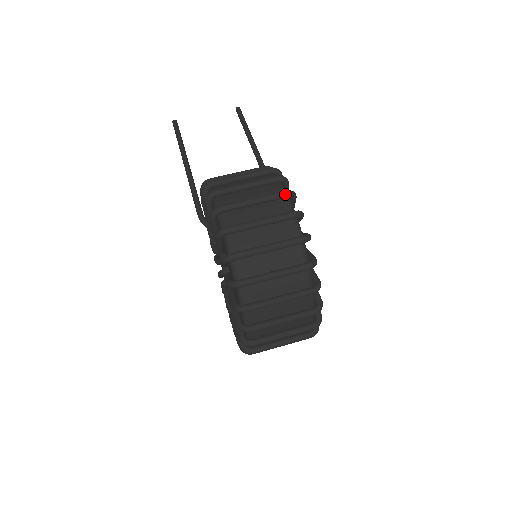
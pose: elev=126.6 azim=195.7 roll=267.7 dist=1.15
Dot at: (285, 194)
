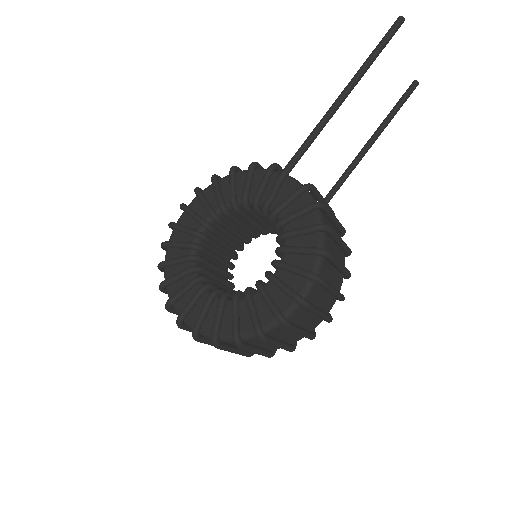
Dot at: (329, 322)
